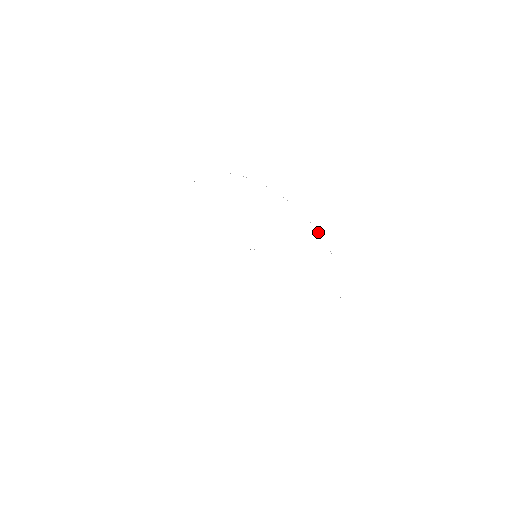
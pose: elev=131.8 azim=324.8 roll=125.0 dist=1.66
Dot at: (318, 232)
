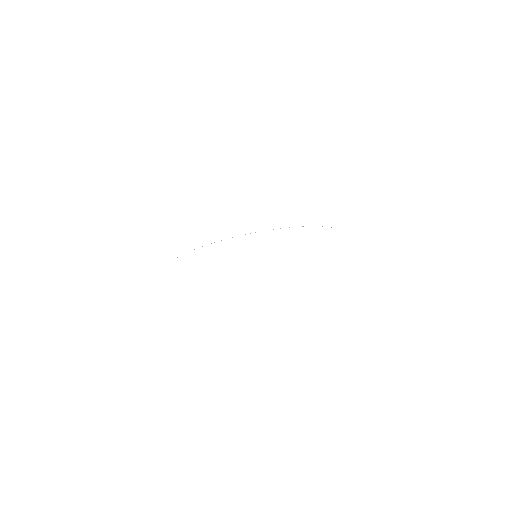
Dot at: occluded
